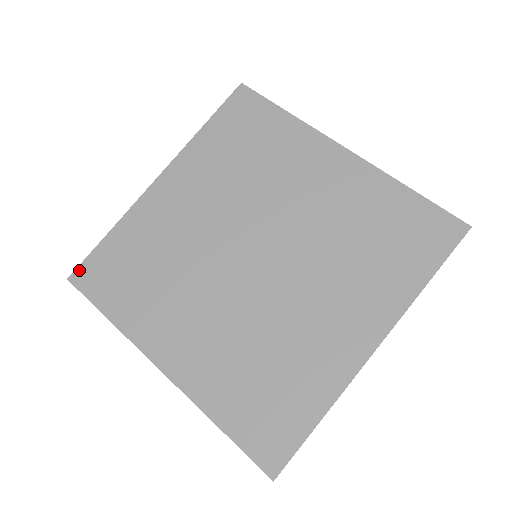
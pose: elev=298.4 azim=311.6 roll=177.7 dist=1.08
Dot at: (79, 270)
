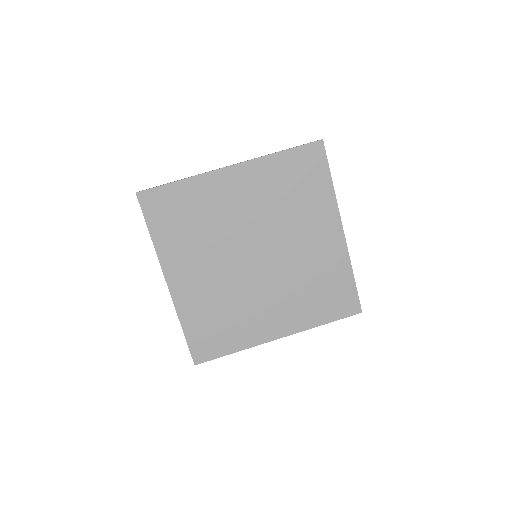
Dot at: (194, 356)
